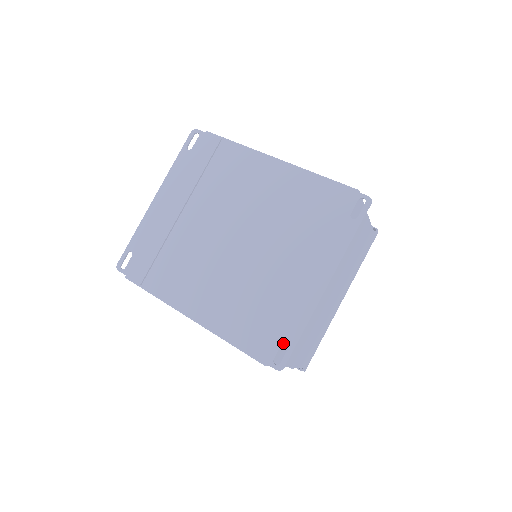
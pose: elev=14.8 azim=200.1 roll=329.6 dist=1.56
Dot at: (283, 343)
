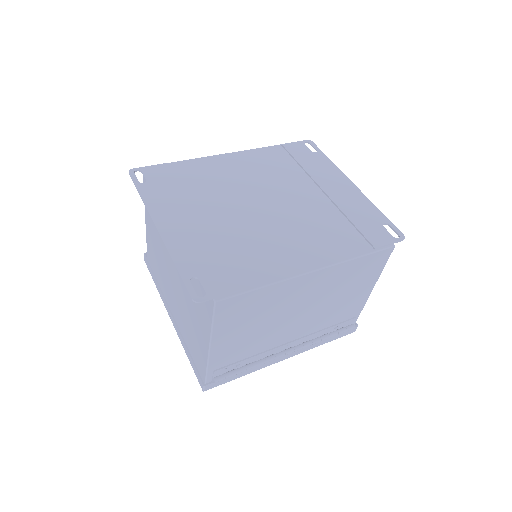
Dot at: occluded
